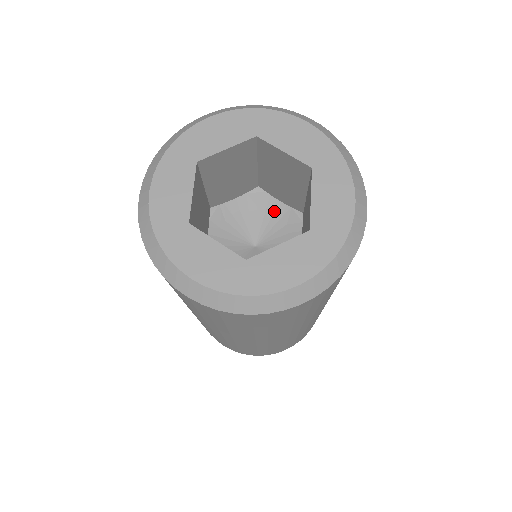
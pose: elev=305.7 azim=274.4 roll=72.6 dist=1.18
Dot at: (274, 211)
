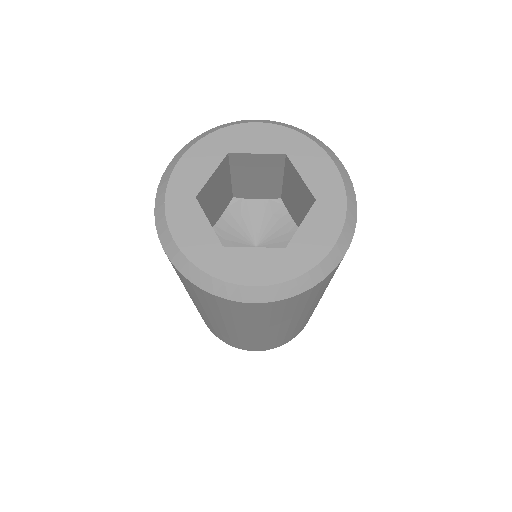
Dot at: (256, 210)
